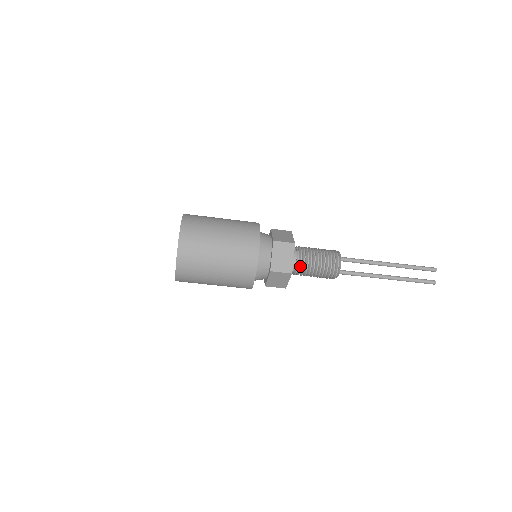
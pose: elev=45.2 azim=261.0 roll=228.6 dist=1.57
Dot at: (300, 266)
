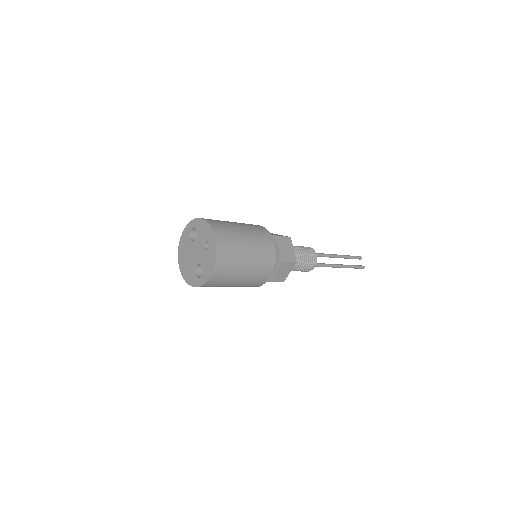
Dot at: occluded
